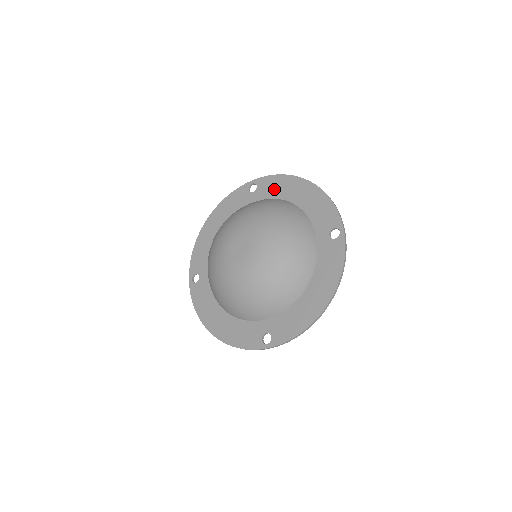
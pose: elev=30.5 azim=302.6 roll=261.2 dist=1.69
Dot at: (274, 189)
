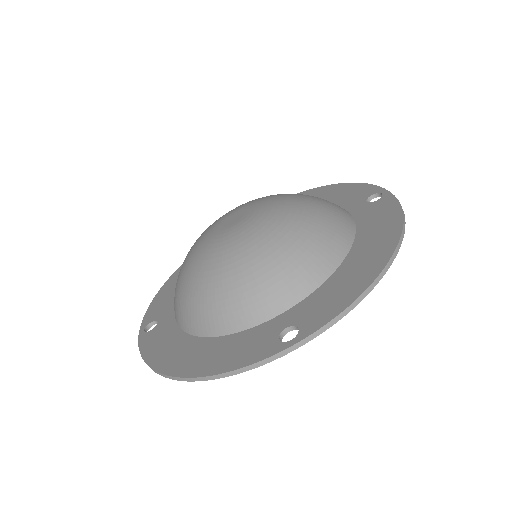
Dot at: occluded
